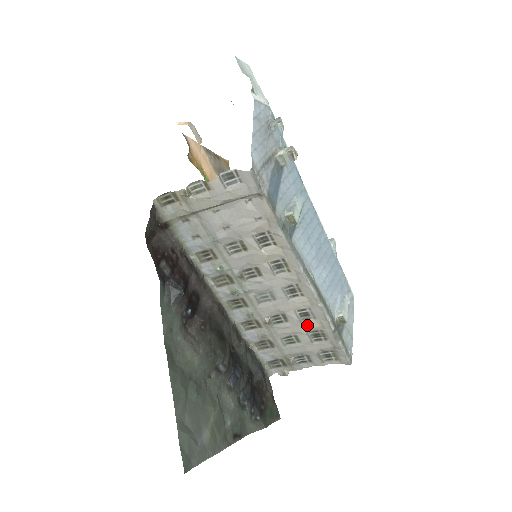
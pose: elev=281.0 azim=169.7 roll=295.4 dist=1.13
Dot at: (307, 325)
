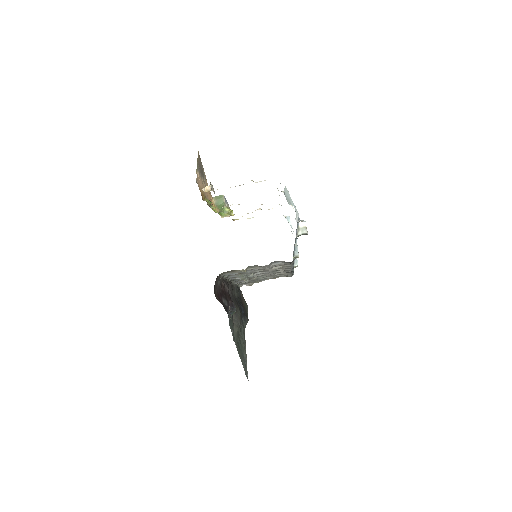
Dot at: (277, 274)
